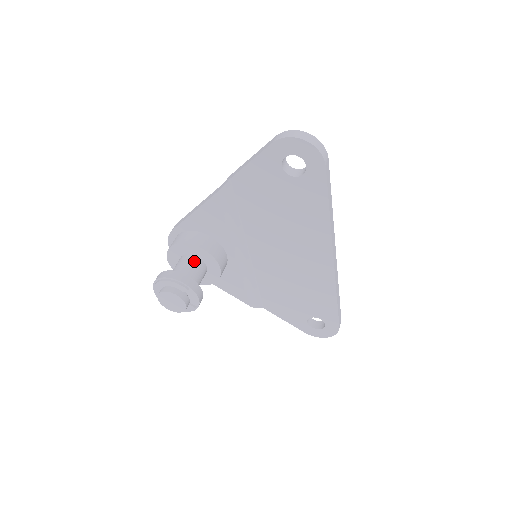
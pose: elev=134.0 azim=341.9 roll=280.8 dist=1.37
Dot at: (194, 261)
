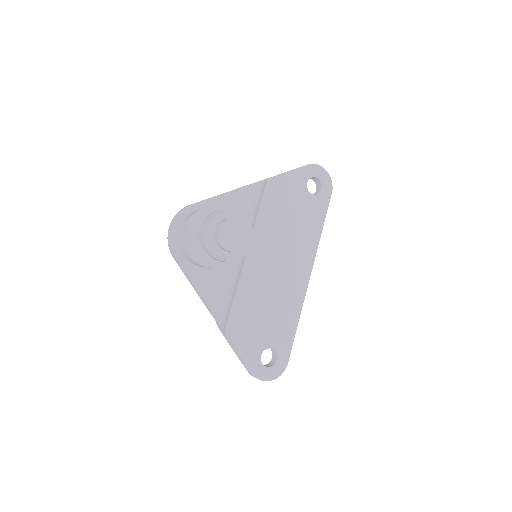
Dot at: occluded
